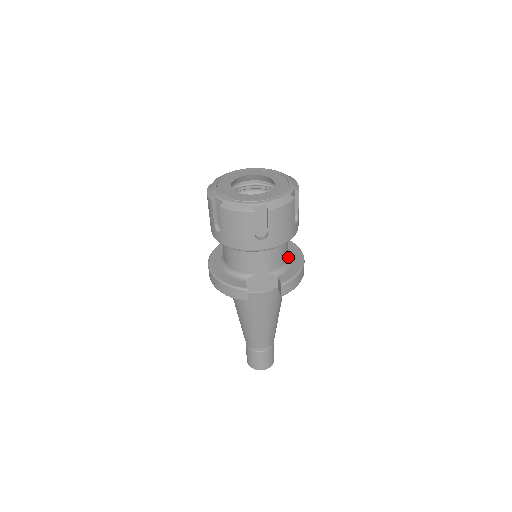
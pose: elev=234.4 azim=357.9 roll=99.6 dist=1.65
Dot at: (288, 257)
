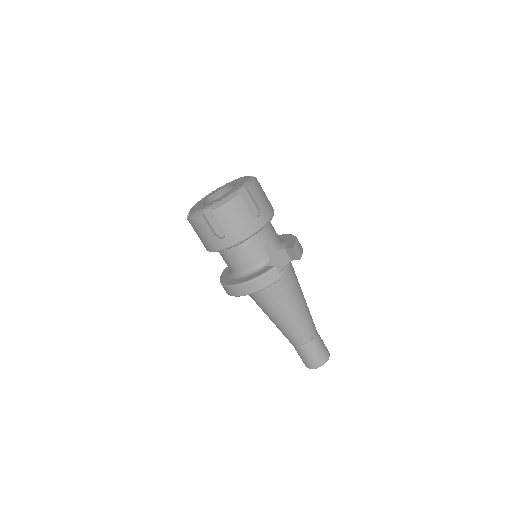
Dot at: occluded
